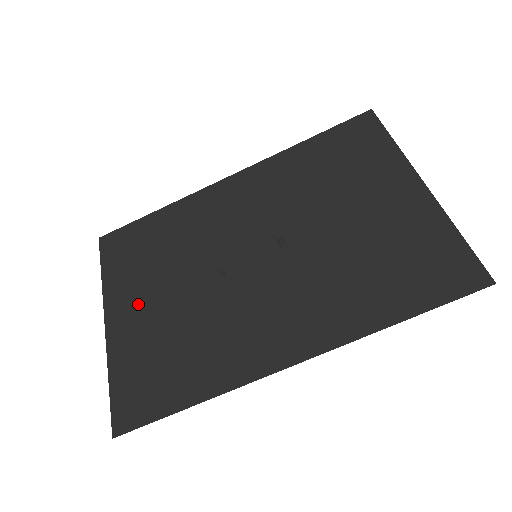
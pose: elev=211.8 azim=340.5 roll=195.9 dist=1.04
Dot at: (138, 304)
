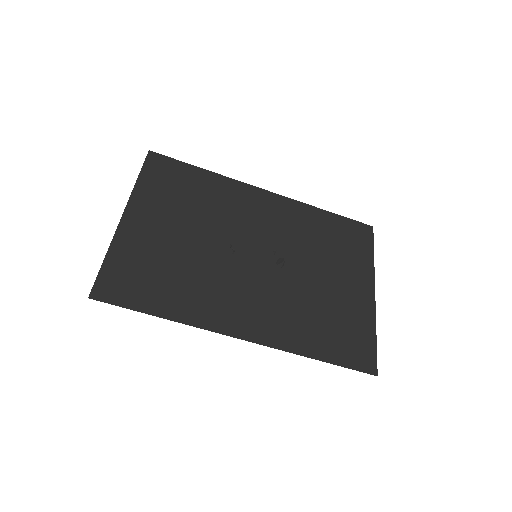
Dot at: (156, 222)
